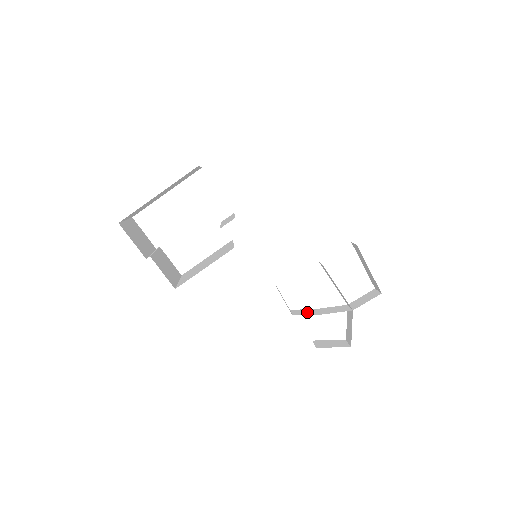
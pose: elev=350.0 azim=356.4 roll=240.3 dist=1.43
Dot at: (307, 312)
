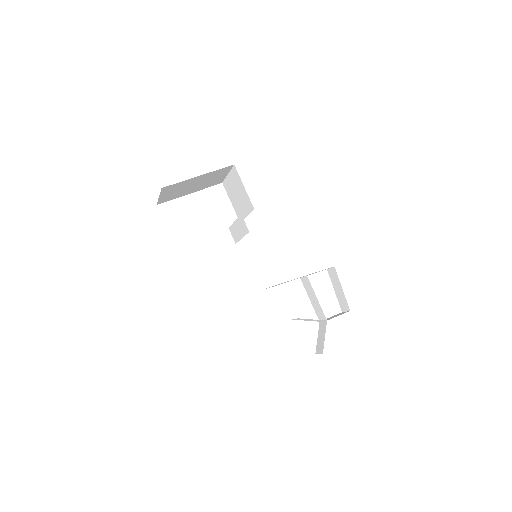
Dot at: occluded
